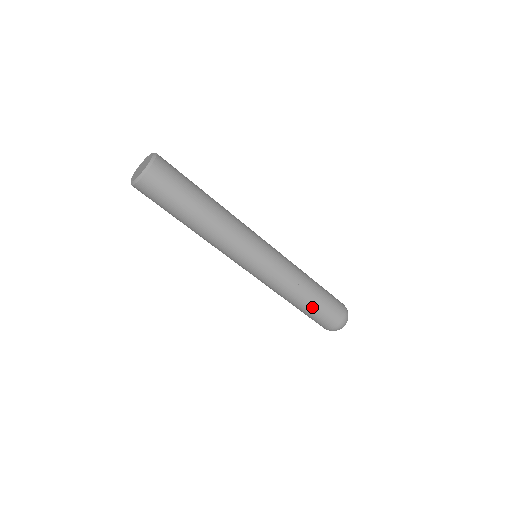
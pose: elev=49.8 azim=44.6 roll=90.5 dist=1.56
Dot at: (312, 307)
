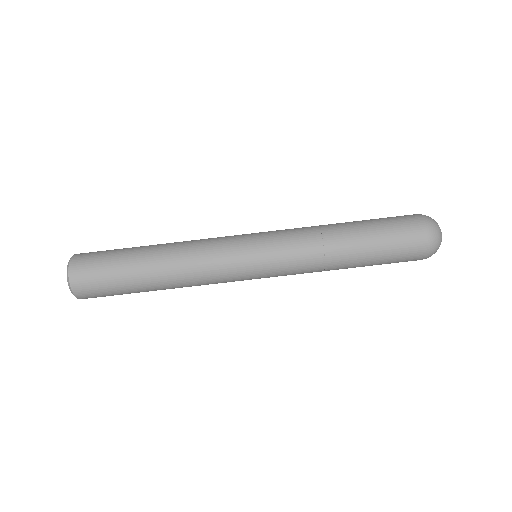
Dot at: (366, 233)
